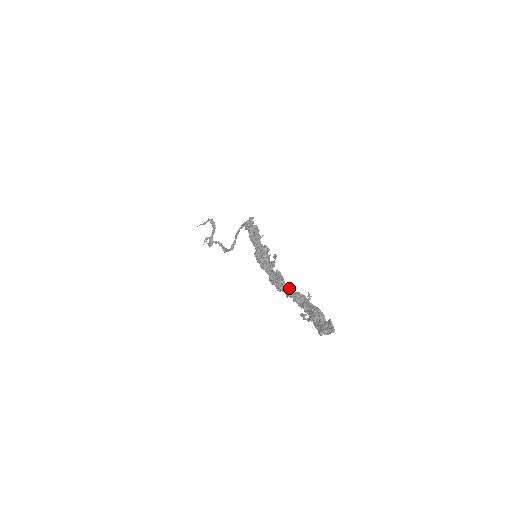
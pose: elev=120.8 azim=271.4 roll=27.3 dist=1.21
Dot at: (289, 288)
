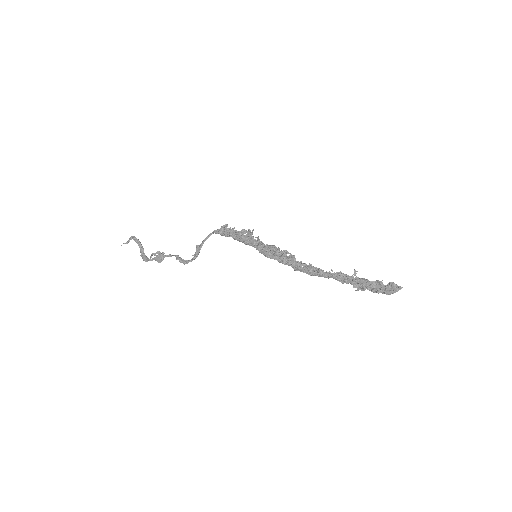
Dot at: (323, 272)
